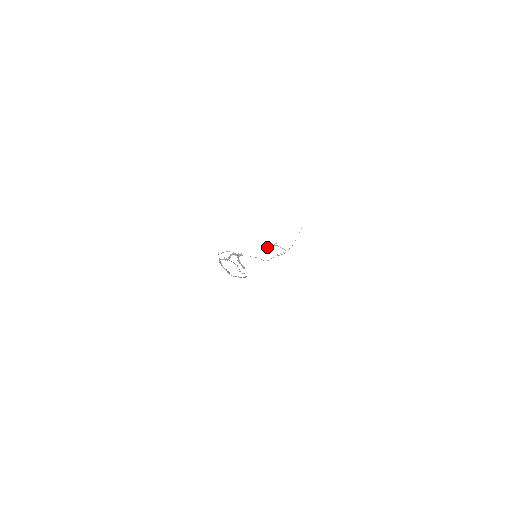
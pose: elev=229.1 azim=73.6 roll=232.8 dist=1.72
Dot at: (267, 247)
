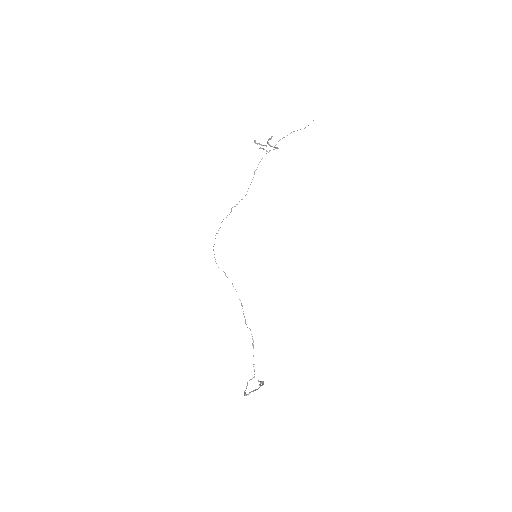
Dot at: (257, 144)
